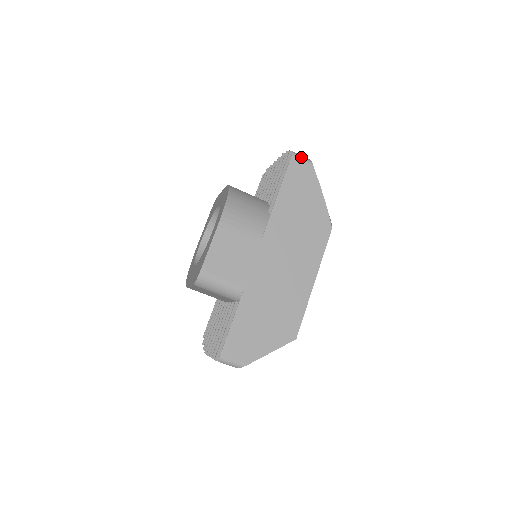
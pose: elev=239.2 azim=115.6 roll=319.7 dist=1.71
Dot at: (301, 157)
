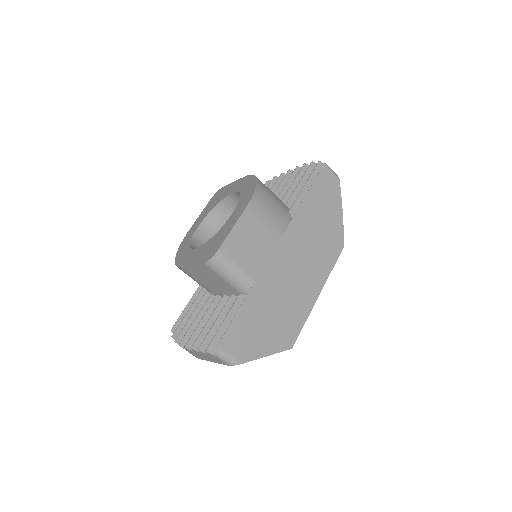
Dot at: (331, 169)
